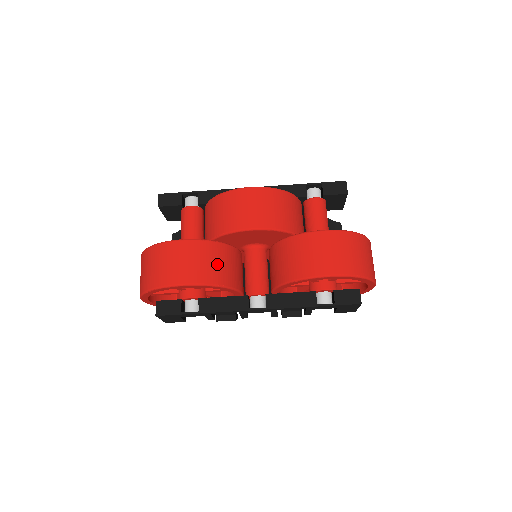
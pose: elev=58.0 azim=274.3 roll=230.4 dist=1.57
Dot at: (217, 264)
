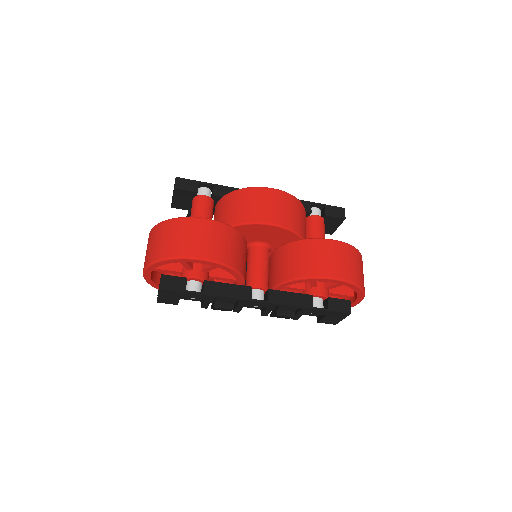
Dot at: (234, 249)
